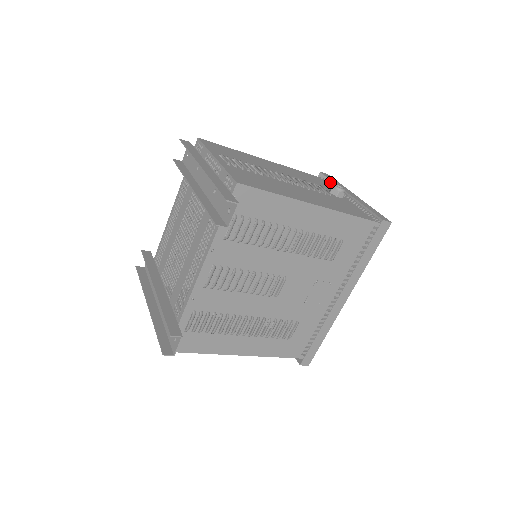
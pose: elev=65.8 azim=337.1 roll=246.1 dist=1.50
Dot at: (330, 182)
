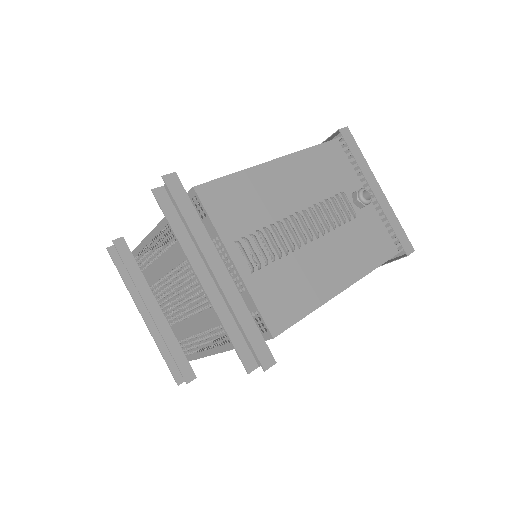
Dot at: occluded
